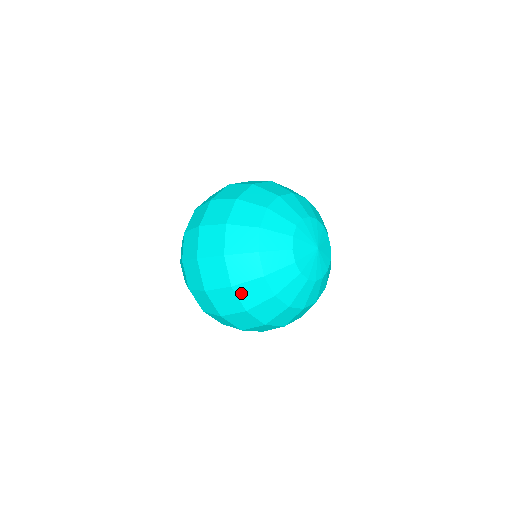
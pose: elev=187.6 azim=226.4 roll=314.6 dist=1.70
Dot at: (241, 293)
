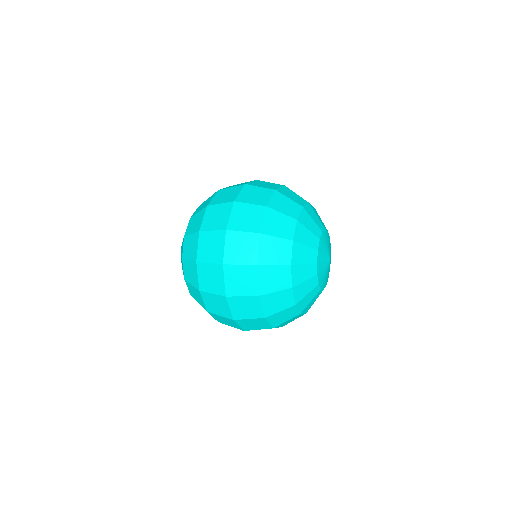
Dot at: (264, 245)
